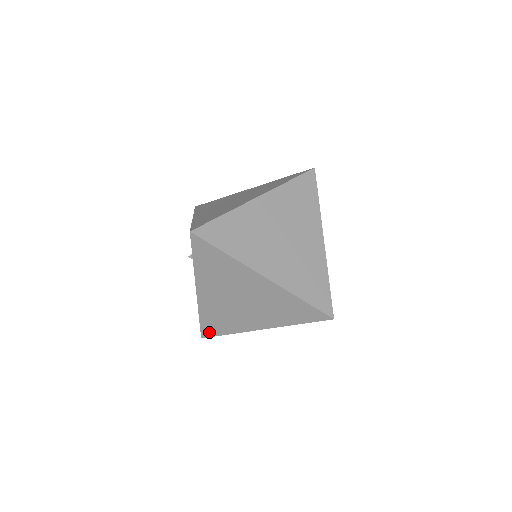
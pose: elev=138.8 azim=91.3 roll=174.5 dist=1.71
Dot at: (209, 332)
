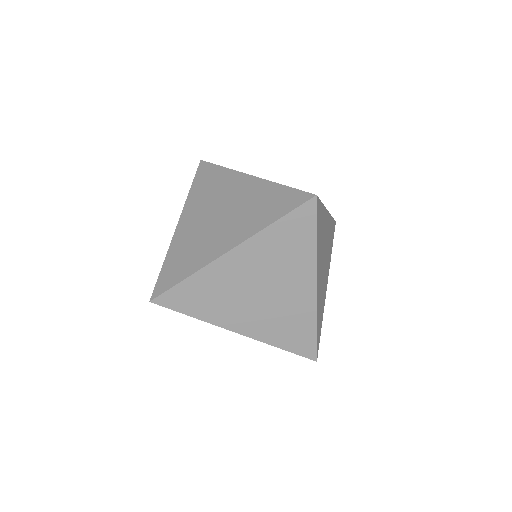
Dot at: occluded
